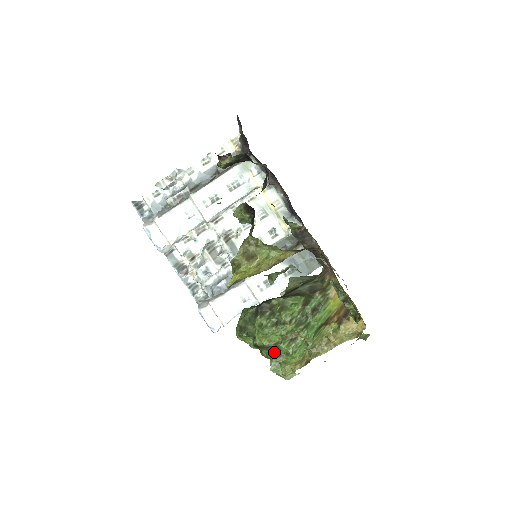
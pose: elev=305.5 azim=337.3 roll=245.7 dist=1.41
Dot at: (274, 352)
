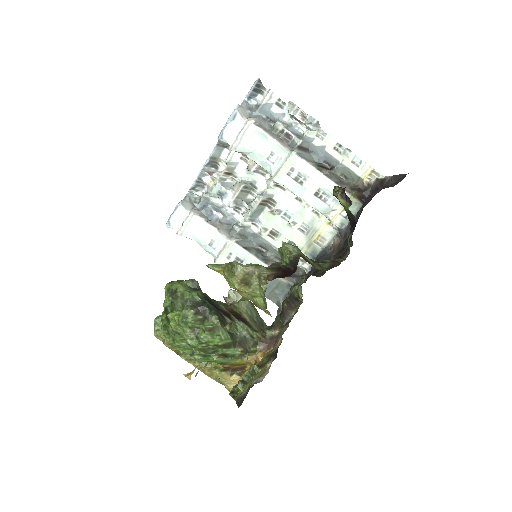
Dot at: (169, 329)
